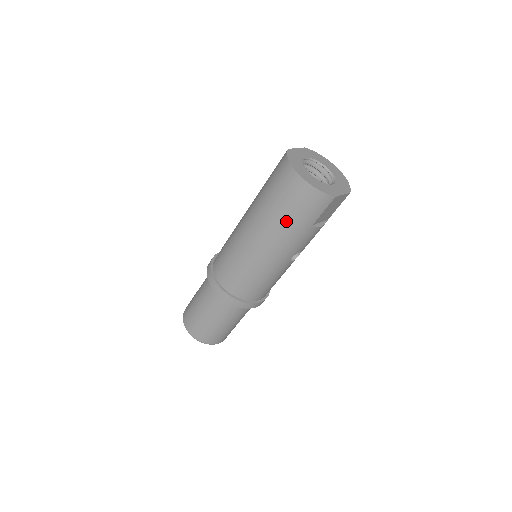
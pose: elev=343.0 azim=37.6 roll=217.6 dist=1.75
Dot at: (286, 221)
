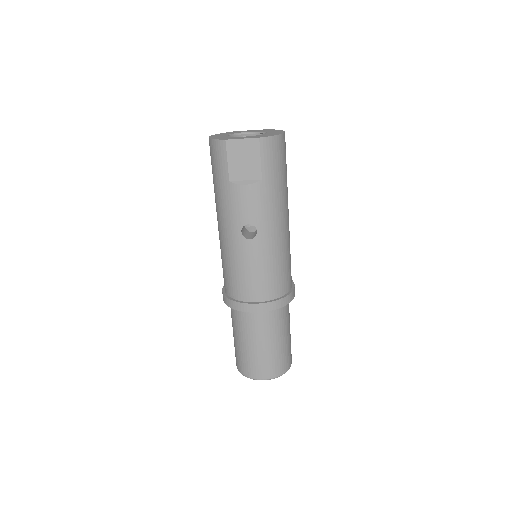
Dot at: (215, 186)
